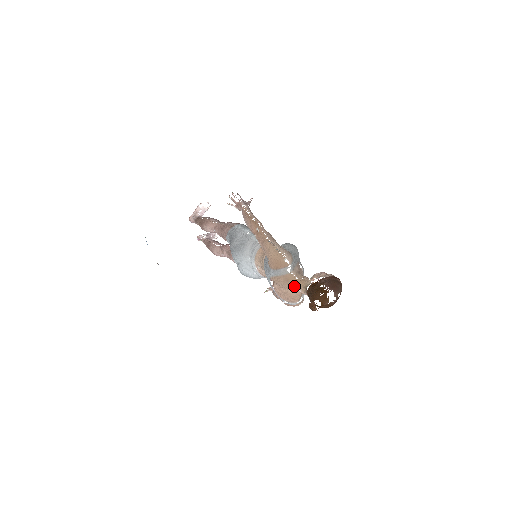
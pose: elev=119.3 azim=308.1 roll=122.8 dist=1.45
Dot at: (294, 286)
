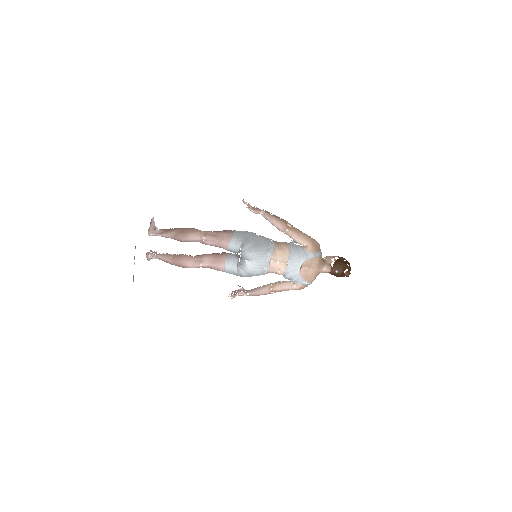
Dot at: (322, 265)
